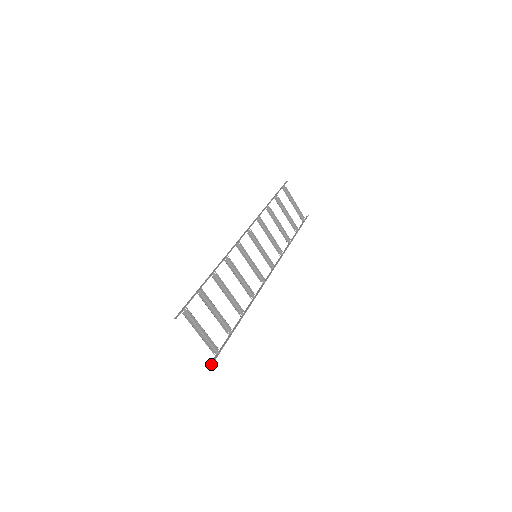
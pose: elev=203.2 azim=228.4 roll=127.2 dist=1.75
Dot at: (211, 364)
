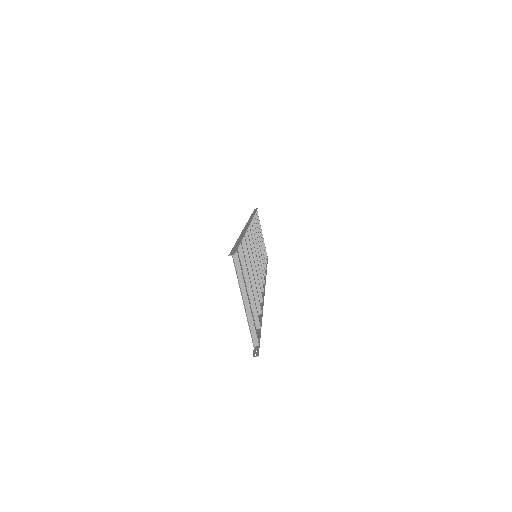
Dot at: (256, 355)
